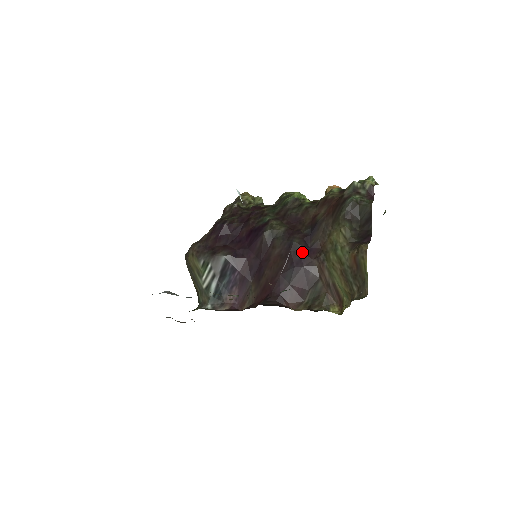
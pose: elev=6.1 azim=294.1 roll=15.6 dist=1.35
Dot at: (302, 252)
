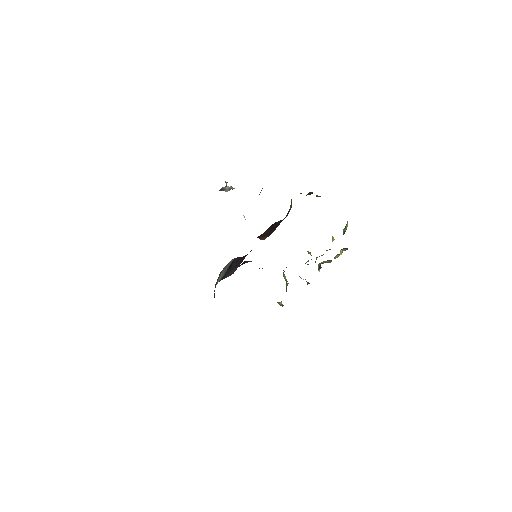
Dot at: occluded
